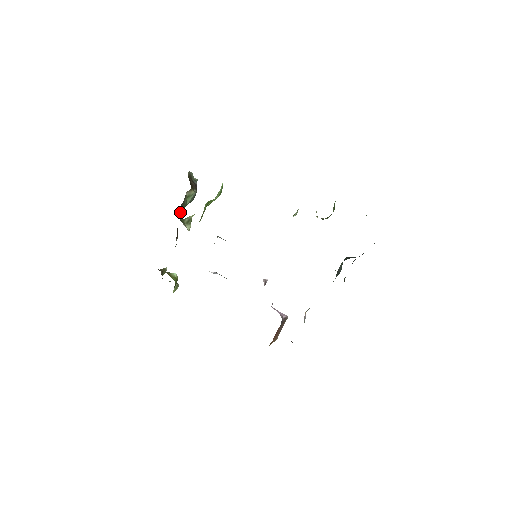
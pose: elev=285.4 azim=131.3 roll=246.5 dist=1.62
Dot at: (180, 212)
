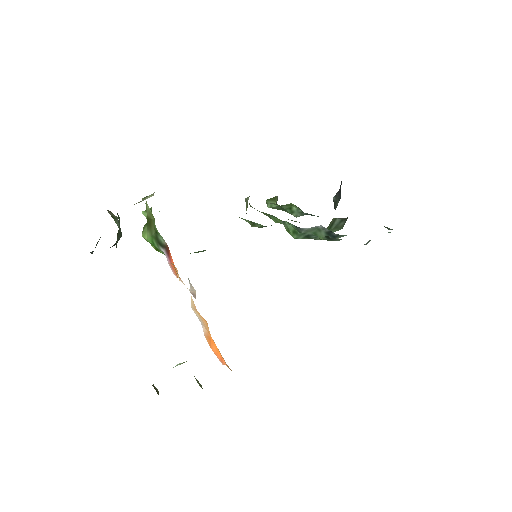
Dot at: occluded
